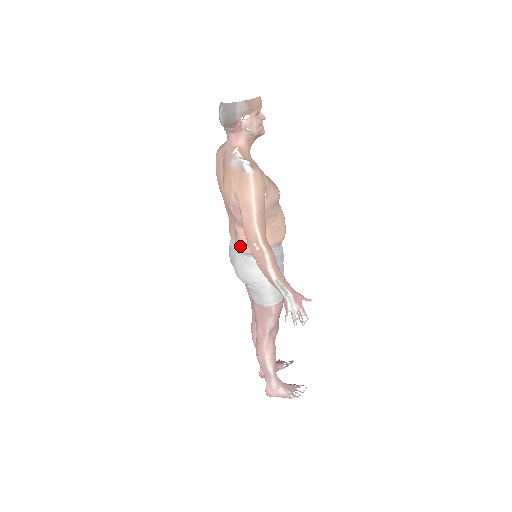
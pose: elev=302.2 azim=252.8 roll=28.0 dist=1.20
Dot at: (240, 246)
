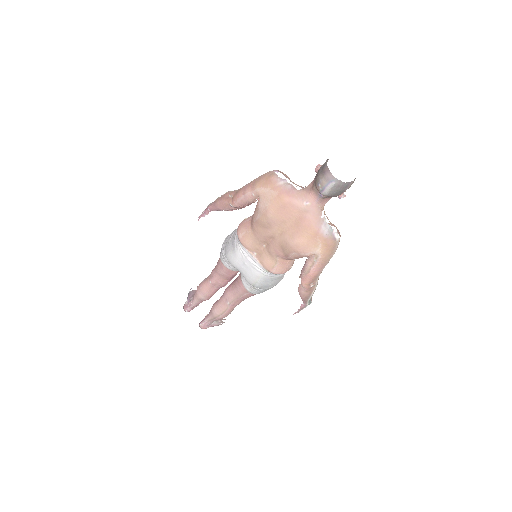
Dot at: (274, 270)
